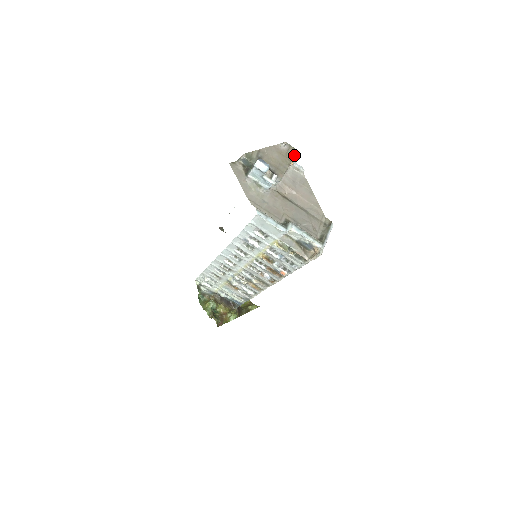
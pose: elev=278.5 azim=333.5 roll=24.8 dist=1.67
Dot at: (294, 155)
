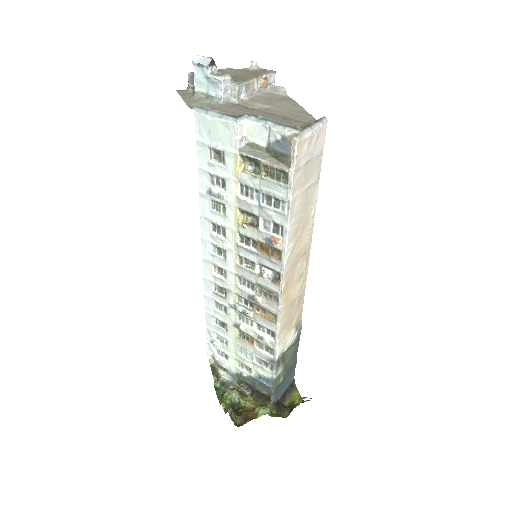
Dot at: (267, 72)
